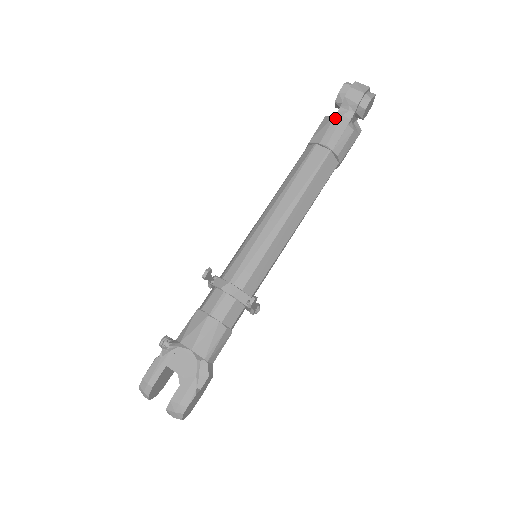
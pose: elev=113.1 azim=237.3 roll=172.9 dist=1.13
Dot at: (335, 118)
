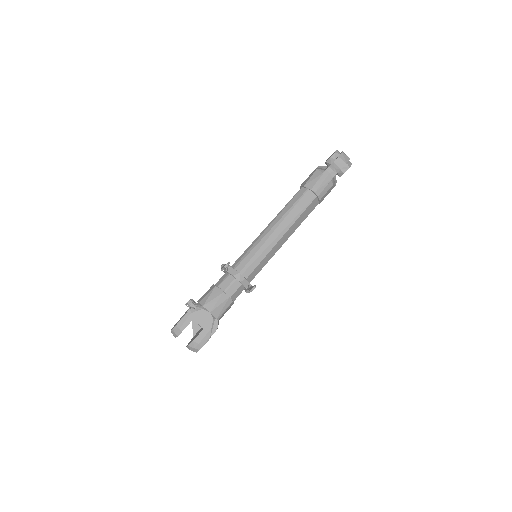
Dot at: (324, 174)
